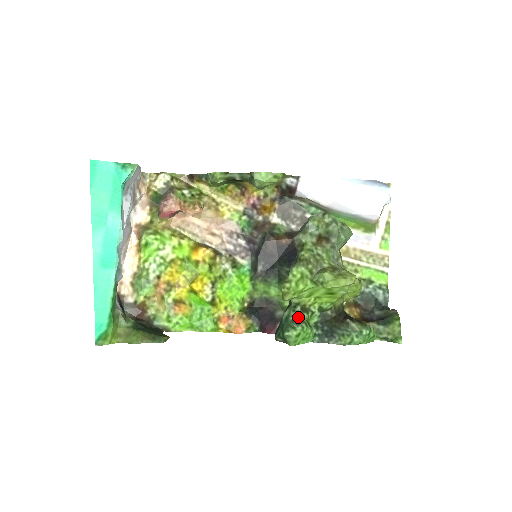
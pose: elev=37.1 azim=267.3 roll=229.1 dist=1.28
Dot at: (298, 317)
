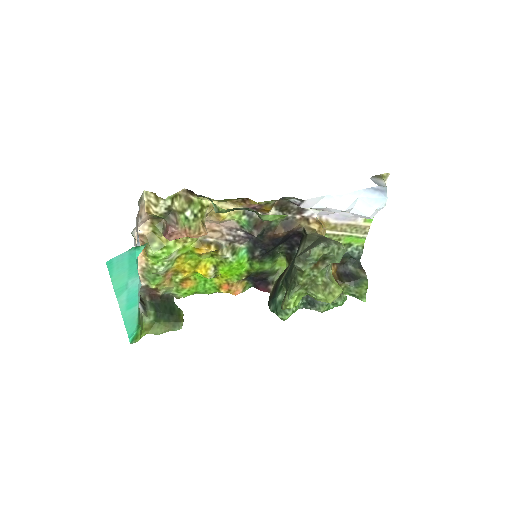
Dot at: occluded
